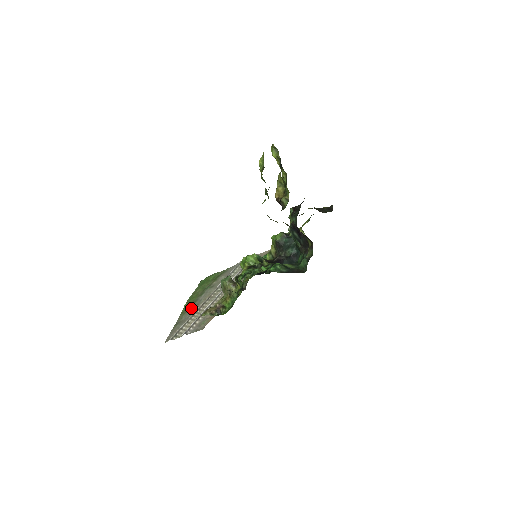
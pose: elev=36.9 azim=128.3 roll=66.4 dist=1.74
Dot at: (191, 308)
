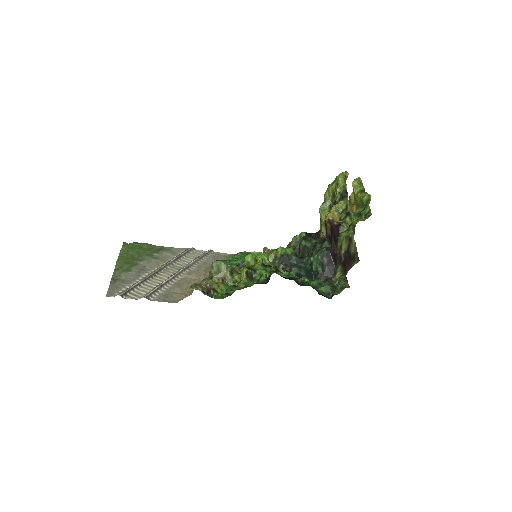
Dot at: (133, 269)
